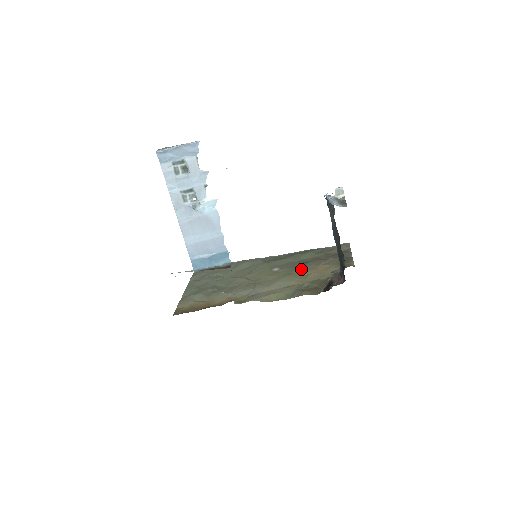
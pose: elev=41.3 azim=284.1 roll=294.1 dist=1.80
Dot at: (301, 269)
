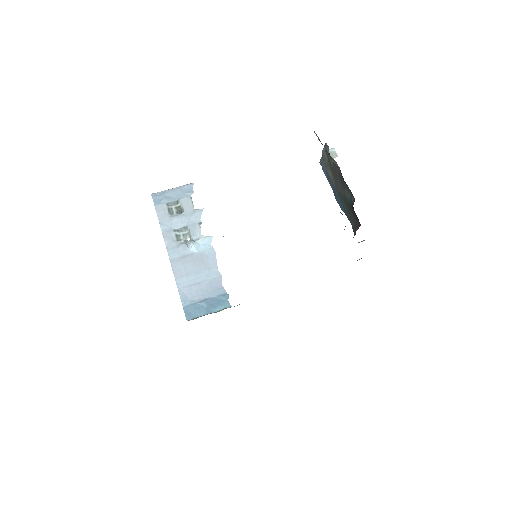
Dot at: occluded
